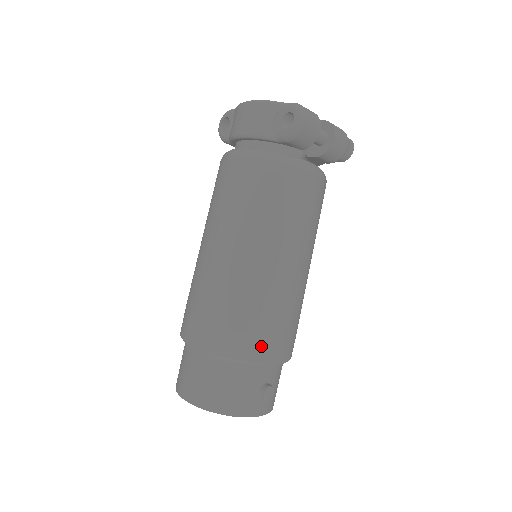
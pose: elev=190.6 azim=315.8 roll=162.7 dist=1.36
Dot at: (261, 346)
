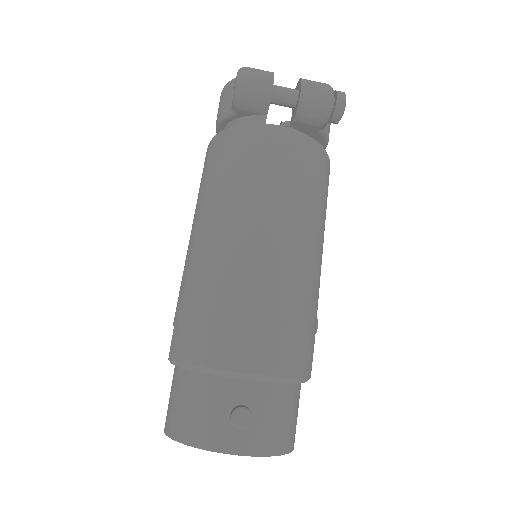
Dot at: (220, 346)
